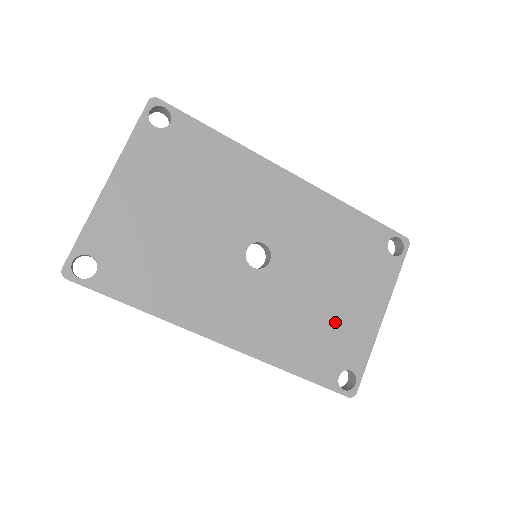
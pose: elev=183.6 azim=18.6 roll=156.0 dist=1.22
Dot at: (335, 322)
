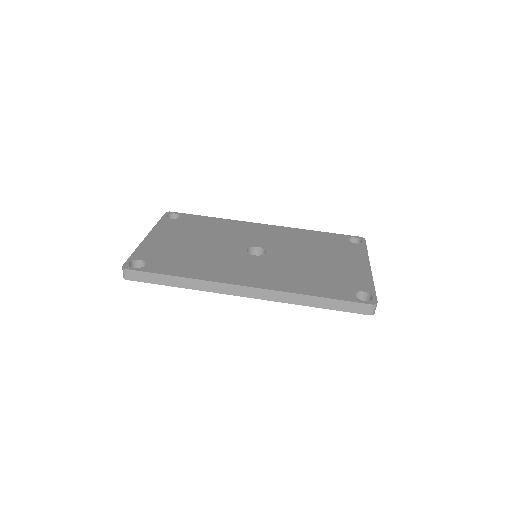
Dot at: (332, 271)
